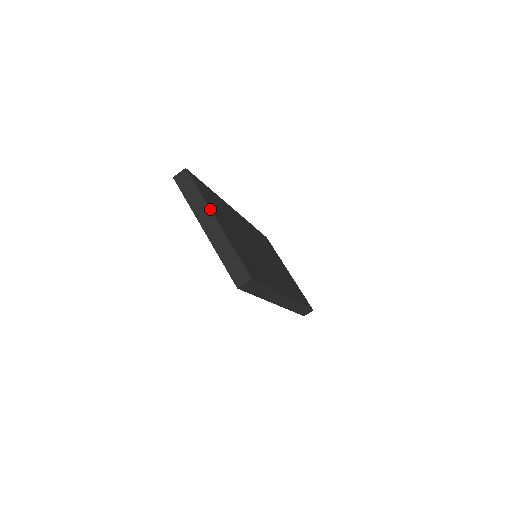
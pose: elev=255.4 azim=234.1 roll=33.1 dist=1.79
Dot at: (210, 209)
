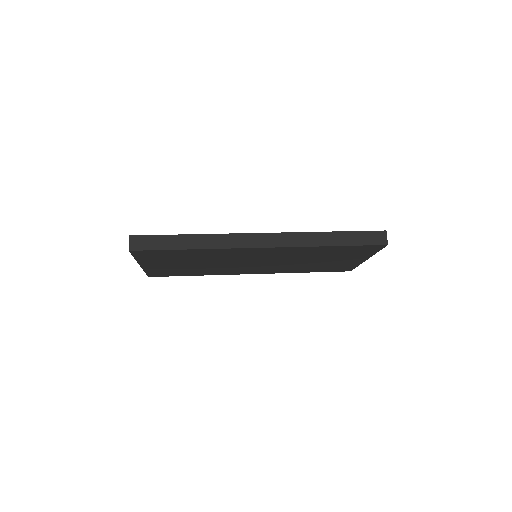
Dot at: occluded
